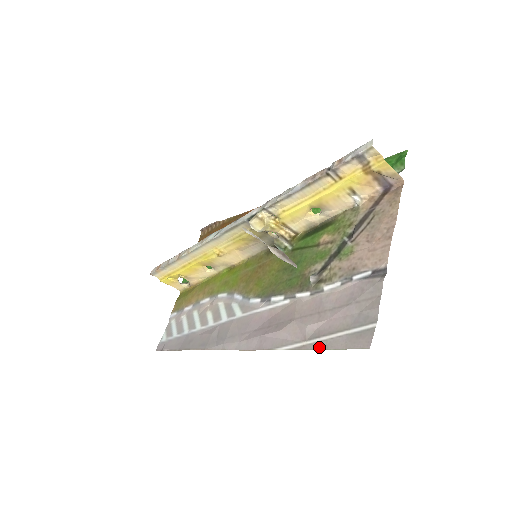
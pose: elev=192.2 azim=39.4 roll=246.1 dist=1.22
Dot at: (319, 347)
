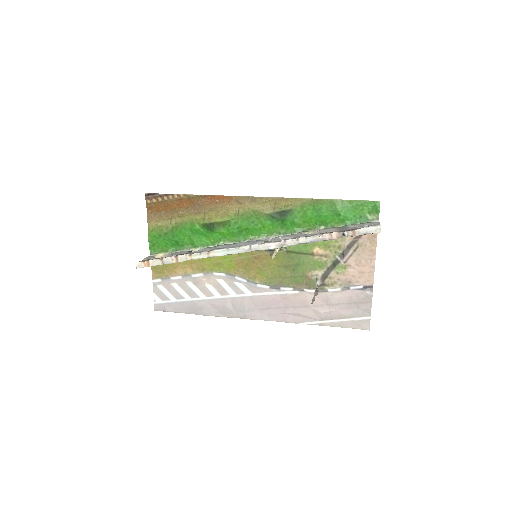
Dot at: (334, 326)
